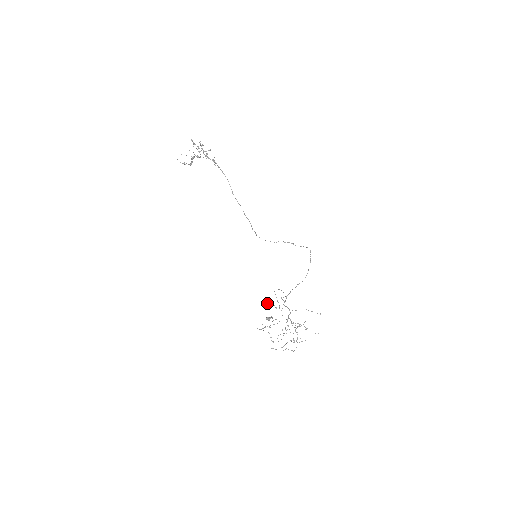
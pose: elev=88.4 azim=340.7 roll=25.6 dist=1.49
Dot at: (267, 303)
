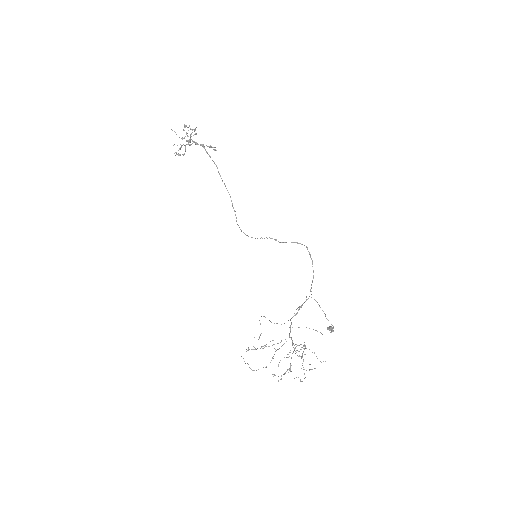
Dot at: occluded
